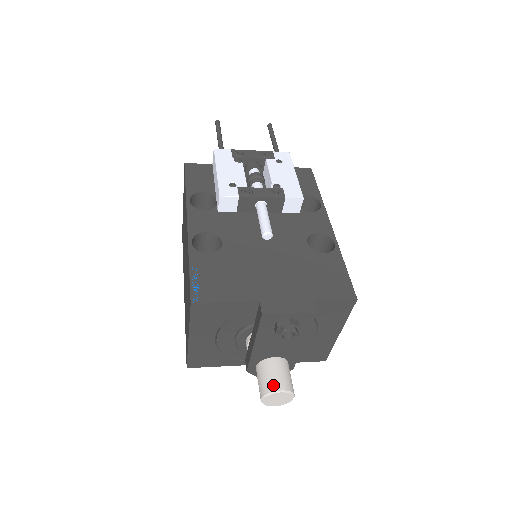
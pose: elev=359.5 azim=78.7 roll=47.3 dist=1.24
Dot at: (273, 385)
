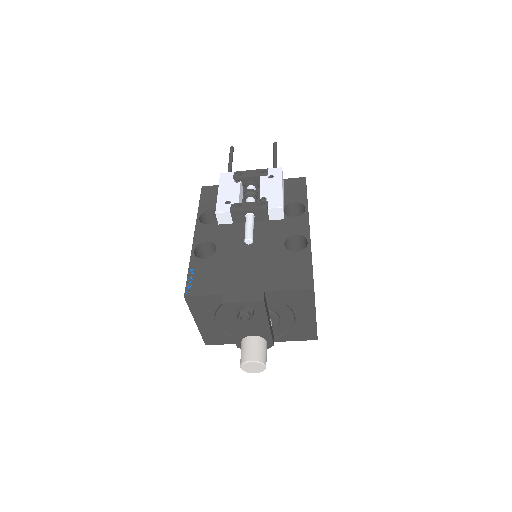
Dot at: (246, 357)
